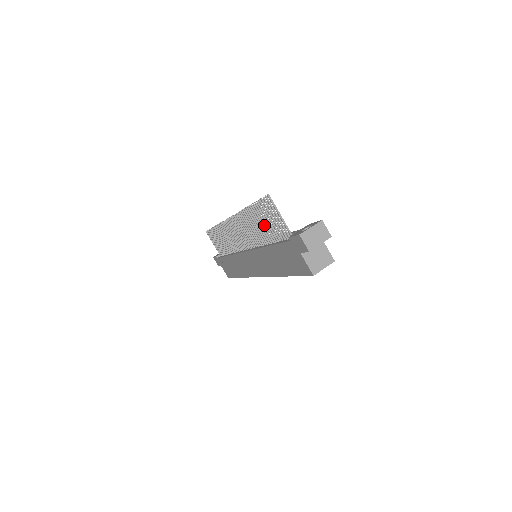
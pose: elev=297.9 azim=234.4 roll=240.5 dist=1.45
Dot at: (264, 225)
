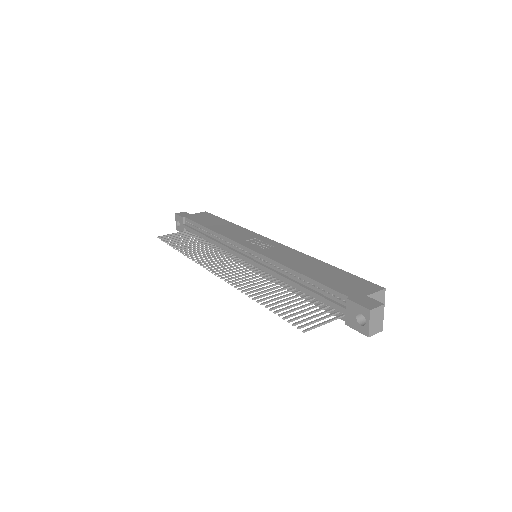
Dot at: (287, 300)
